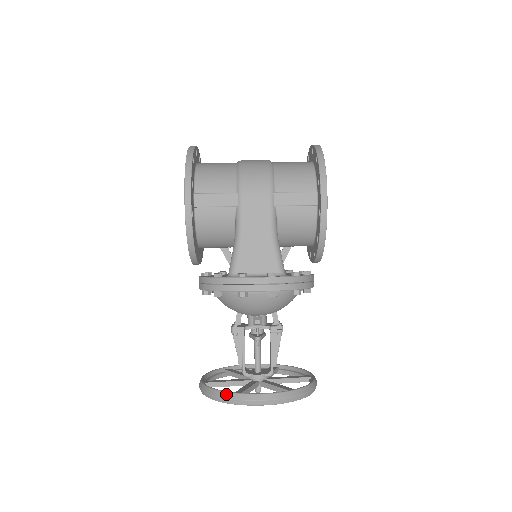
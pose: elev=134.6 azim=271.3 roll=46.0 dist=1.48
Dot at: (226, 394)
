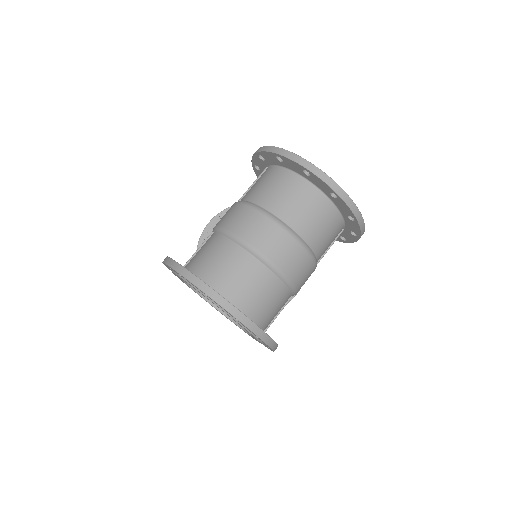
Dot at: occluded
